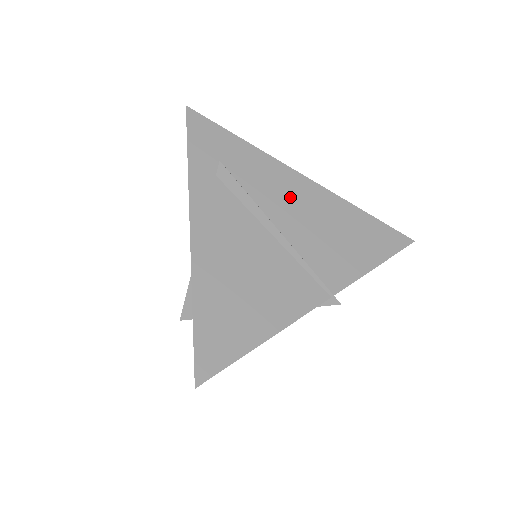
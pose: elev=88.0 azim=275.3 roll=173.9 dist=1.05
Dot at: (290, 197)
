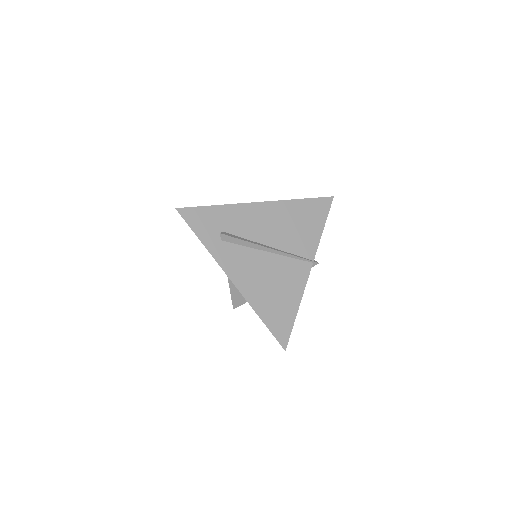
Dot at: (263, 222)
